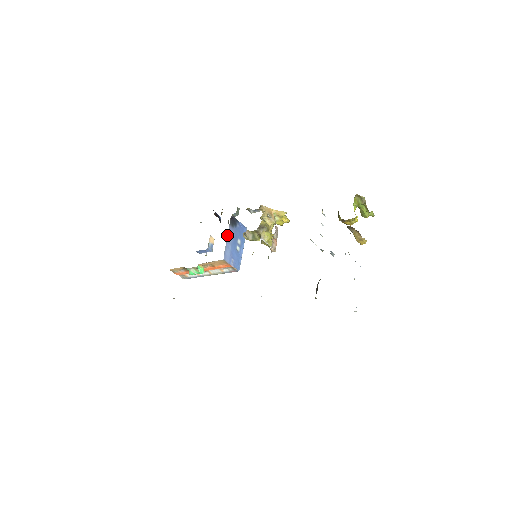
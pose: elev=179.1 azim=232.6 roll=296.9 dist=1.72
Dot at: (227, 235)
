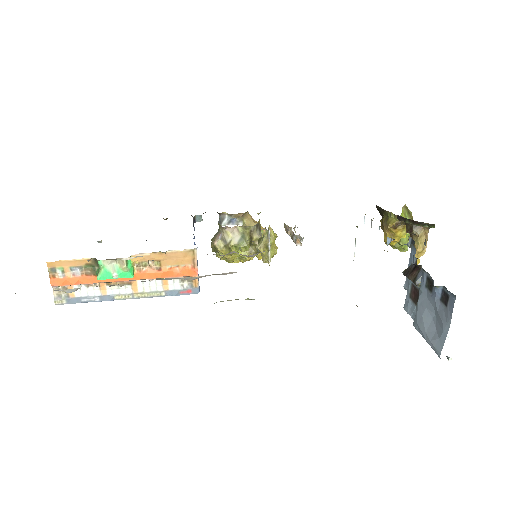
Dot at: (194, 229)
